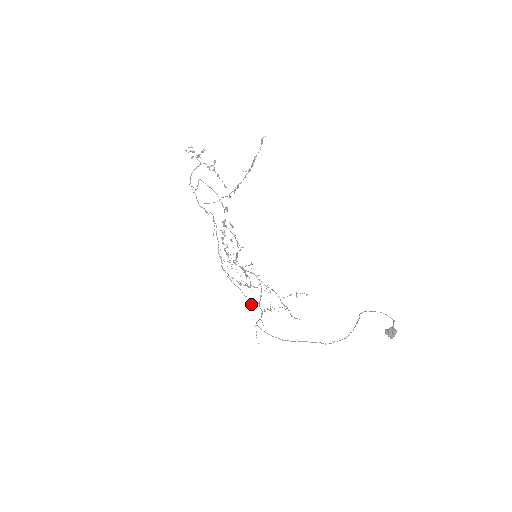
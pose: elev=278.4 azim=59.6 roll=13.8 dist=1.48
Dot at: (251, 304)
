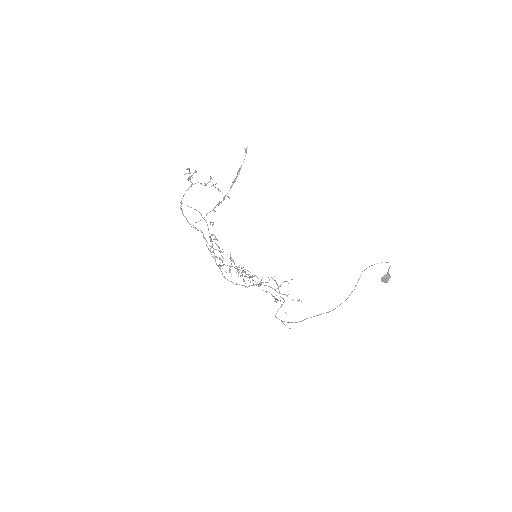
Dot at: (274, 296)
